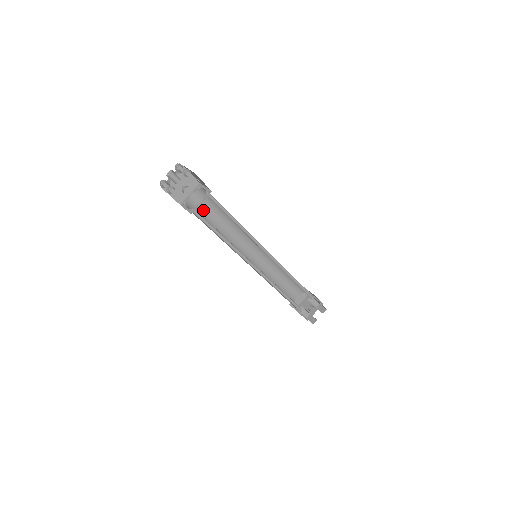
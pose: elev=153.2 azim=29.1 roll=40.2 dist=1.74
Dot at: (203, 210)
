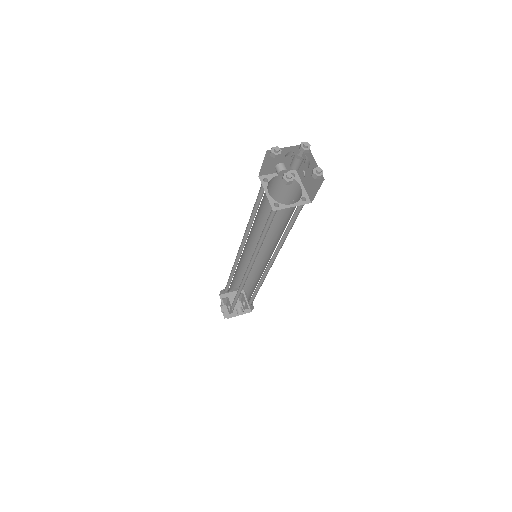
Dot at: occluded
